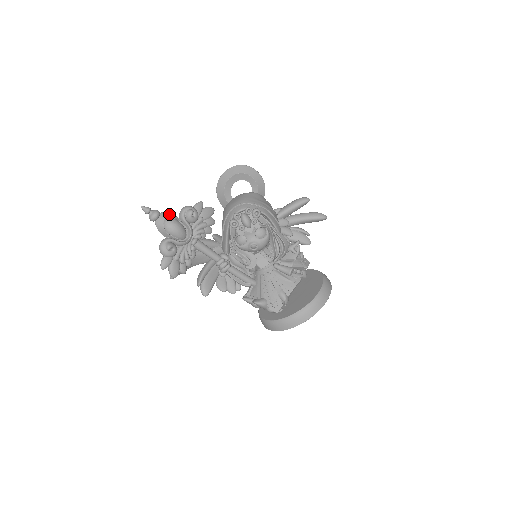
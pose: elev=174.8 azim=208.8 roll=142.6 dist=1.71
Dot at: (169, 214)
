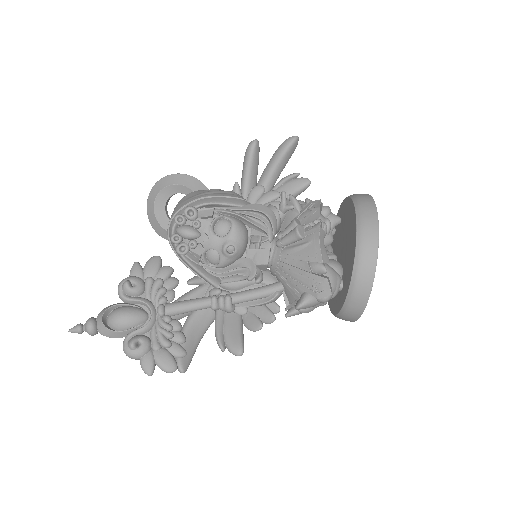
Dot at: (104, 310)
